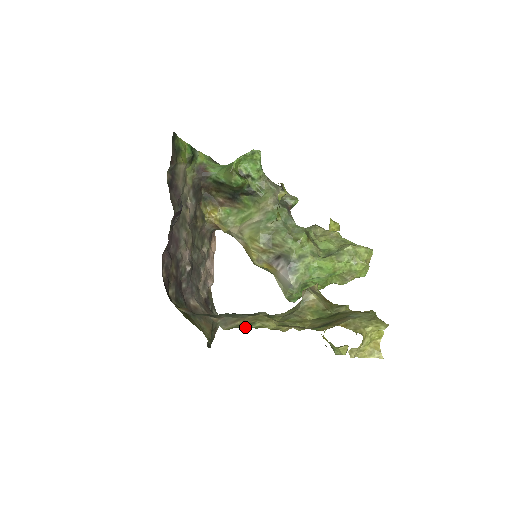
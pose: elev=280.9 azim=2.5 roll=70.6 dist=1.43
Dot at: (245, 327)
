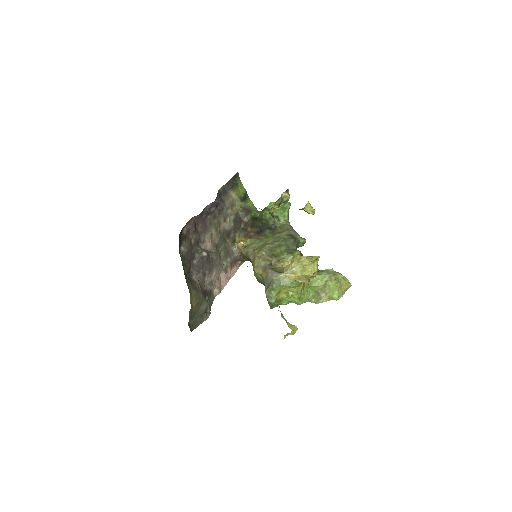
Dot at: occluded
